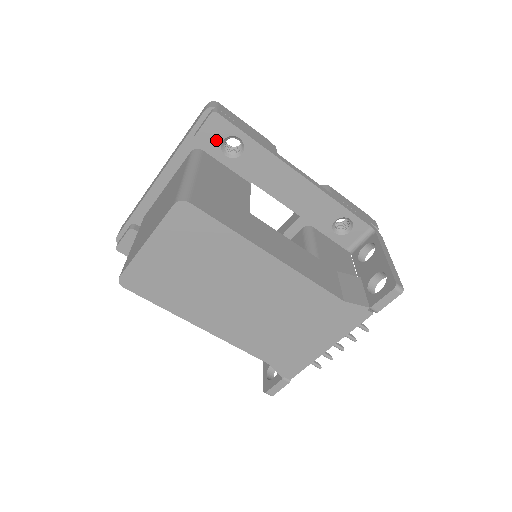
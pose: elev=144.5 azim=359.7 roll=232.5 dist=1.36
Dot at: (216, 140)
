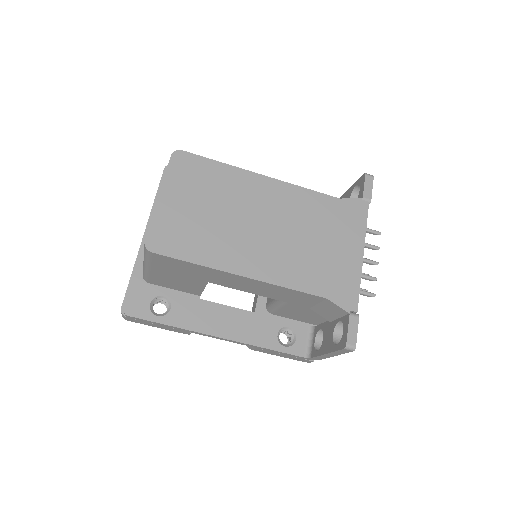
Dot at: occluded
